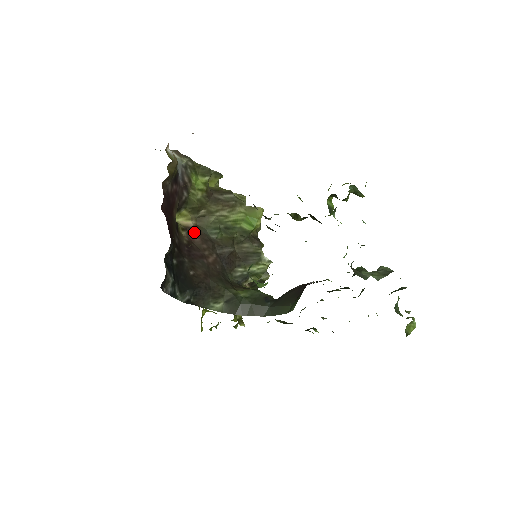
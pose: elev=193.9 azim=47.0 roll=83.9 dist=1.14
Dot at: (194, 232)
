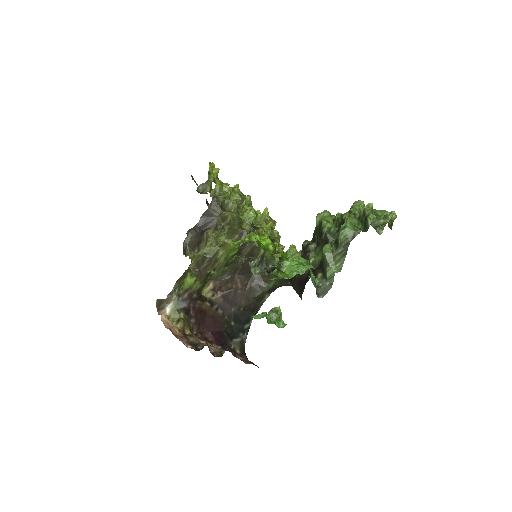
Dot at: (218, 287)
